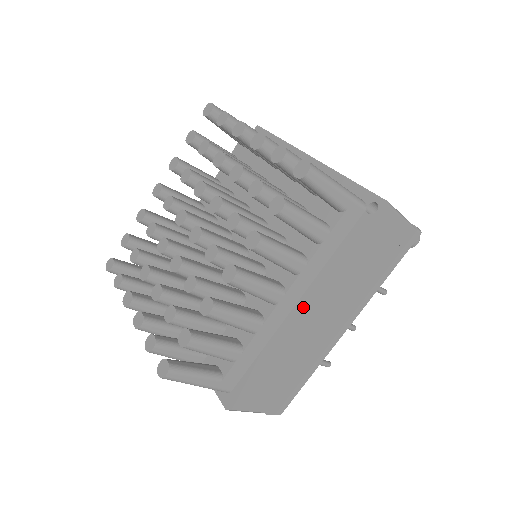
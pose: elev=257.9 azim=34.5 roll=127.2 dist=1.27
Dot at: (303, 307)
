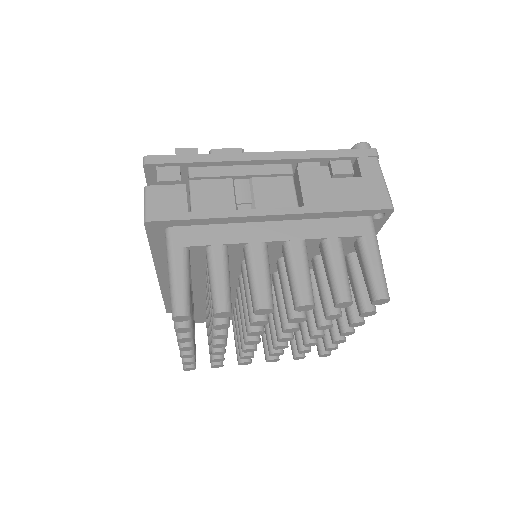
Dot at: occluded
